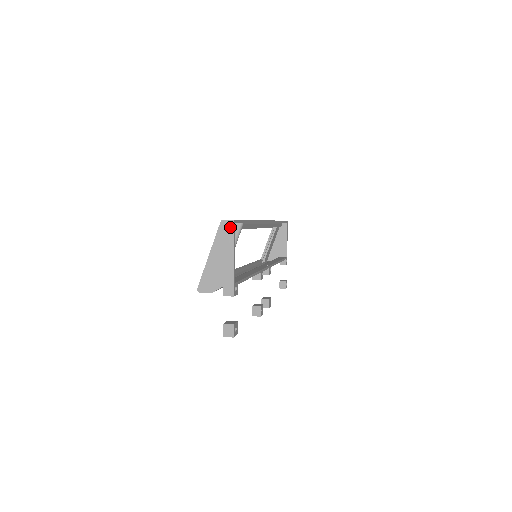
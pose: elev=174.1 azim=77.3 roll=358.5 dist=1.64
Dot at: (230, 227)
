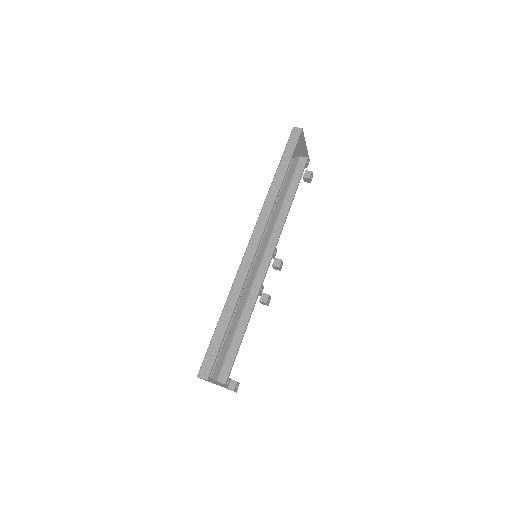
Dot at: occluded
